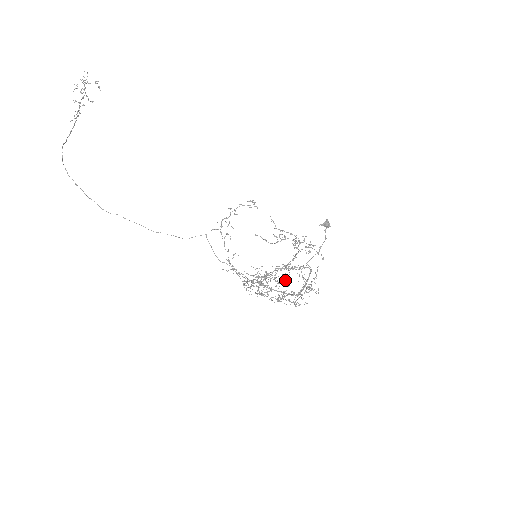
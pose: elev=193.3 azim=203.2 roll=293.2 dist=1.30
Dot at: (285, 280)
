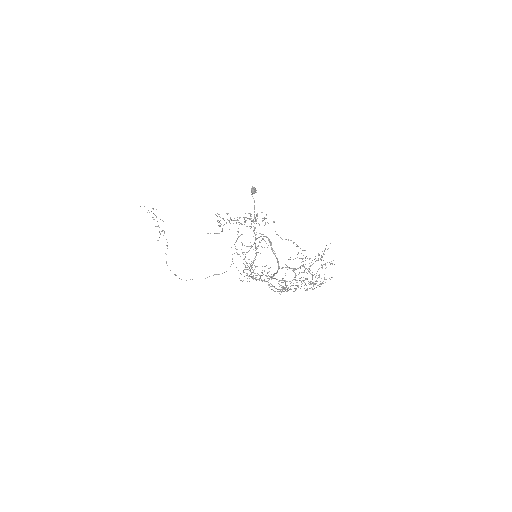
Dot at: (285, 264)
